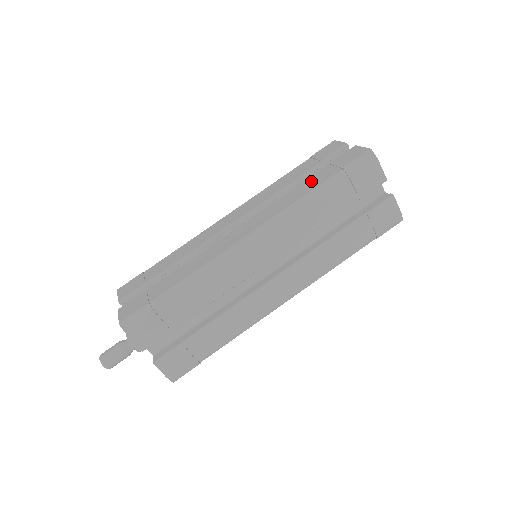
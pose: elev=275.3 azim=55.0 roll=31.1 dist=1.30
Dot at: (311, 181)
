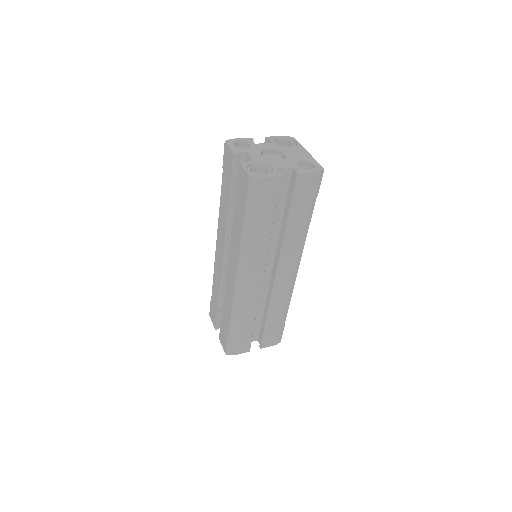
Dot at: (237, 215)
